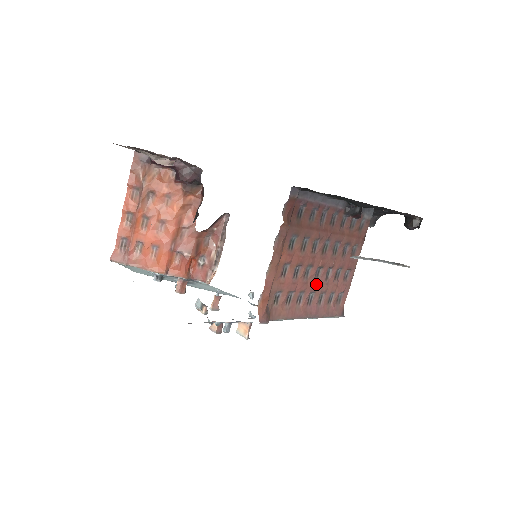
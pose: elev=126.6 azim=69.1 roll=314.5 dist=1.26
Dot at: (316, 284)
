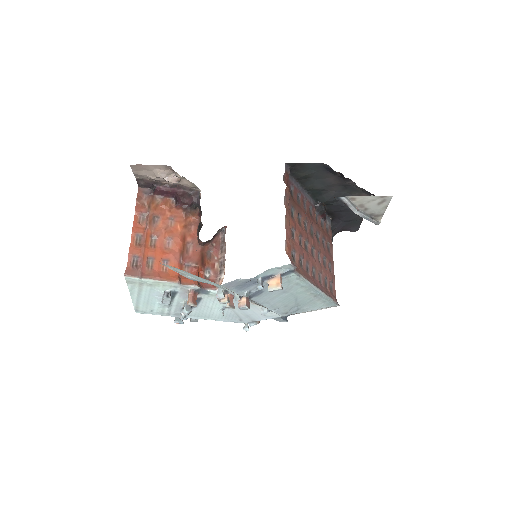
Dot at: (314, 261)
